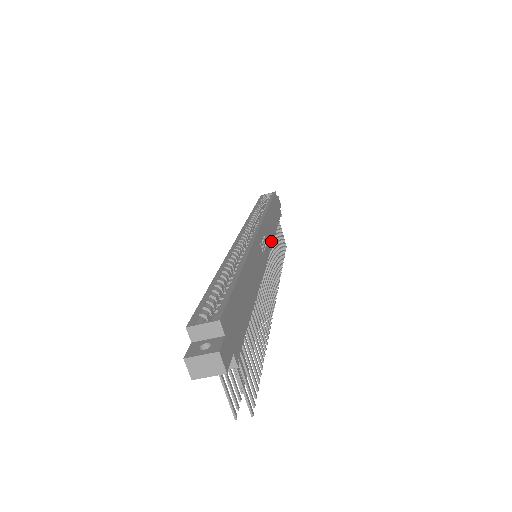
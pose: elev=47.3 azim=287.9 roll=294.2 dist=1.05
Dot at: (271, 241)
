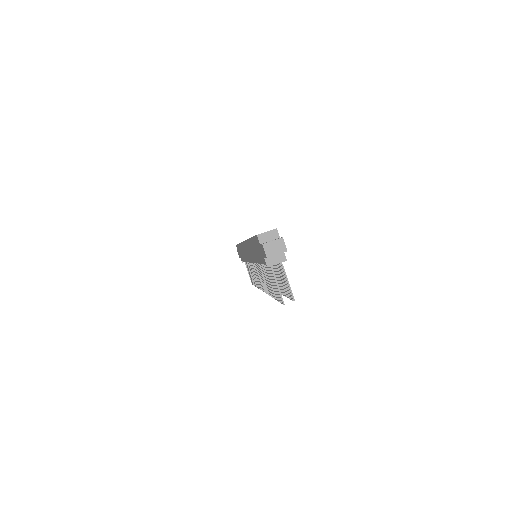
Dot at: occluded
